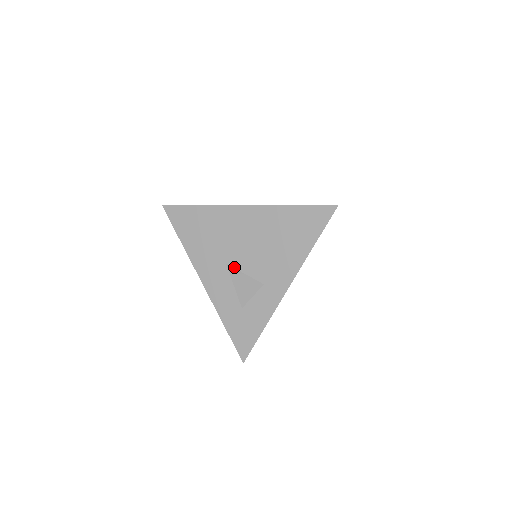
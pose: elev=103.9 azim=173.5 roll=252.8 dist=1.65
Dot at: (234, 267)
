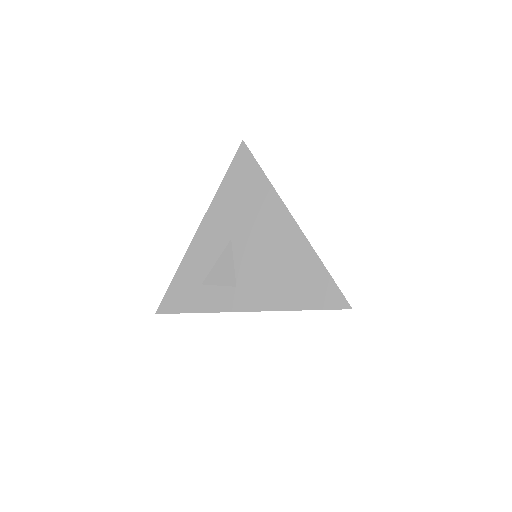
Dot at: (233, 249)
